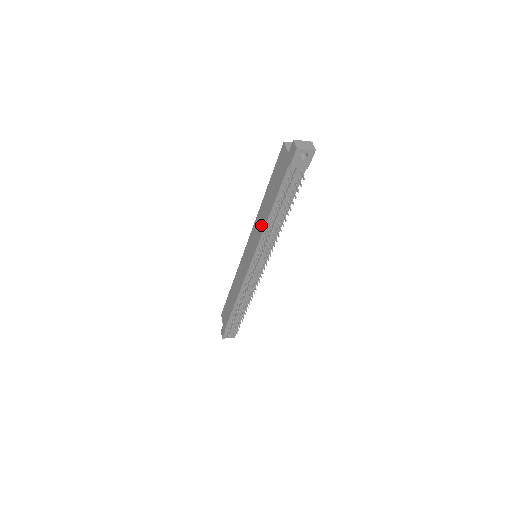
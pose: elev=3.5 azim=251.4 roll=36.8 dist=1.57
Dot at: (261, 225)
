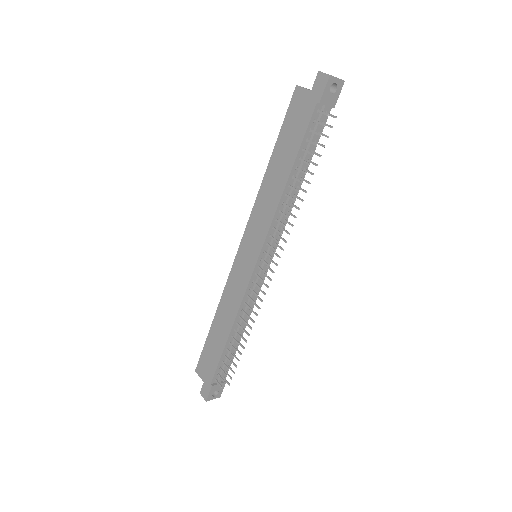
Dot at: (271, 202)
